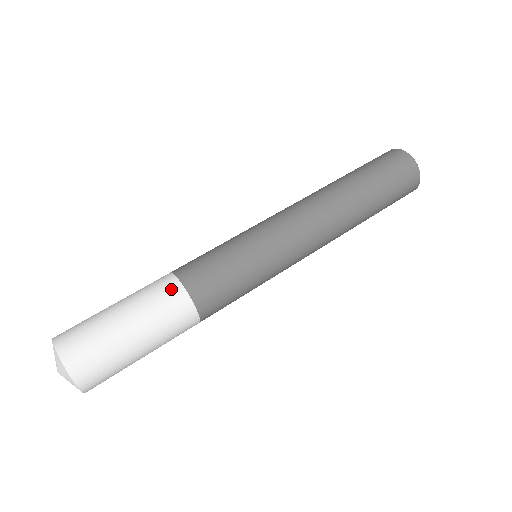
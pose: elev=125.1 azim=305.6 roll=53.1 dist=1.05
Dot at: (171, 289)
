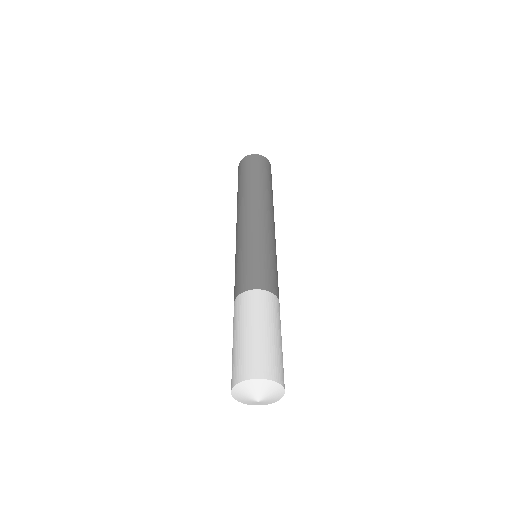
Dot at: (262, 296)
